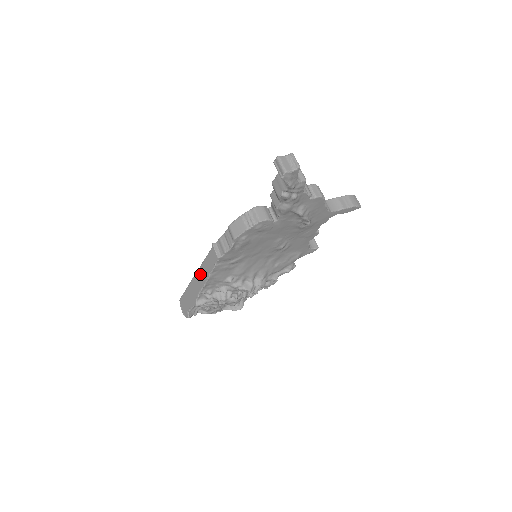
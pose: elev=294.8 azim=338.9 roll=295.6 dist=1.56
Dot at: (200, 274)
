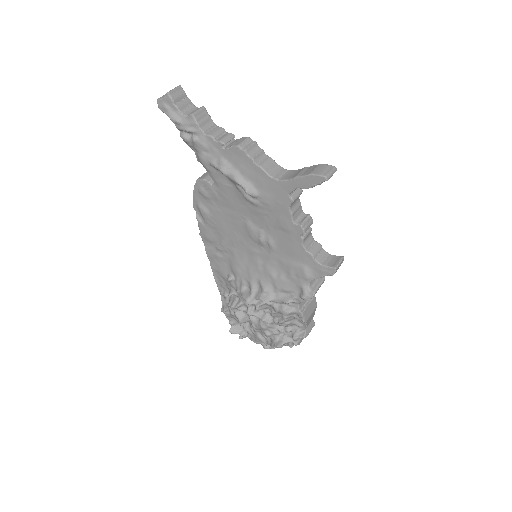
Dot at: occluded
